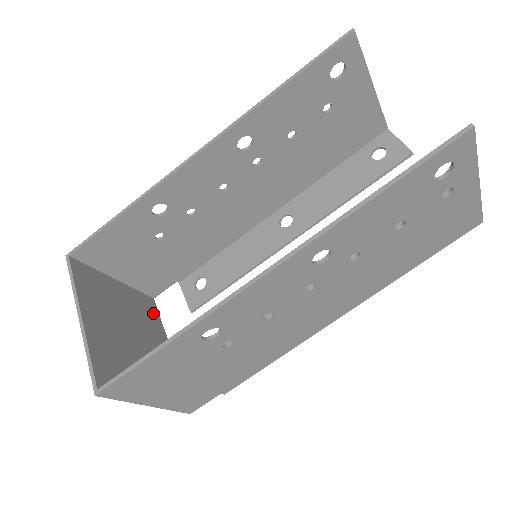
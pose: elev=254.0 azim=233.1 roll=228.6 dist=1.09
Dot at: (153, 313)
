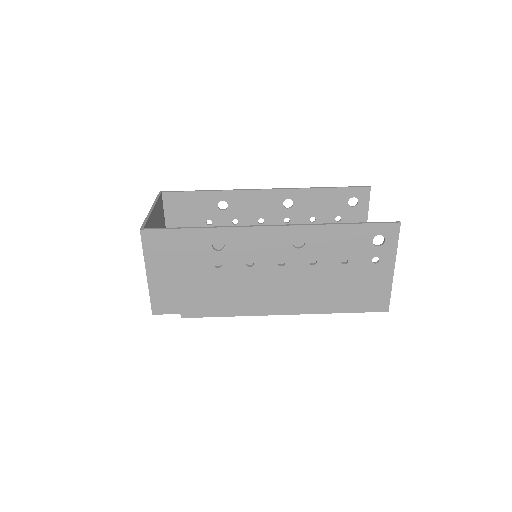
Dot at: occluded
